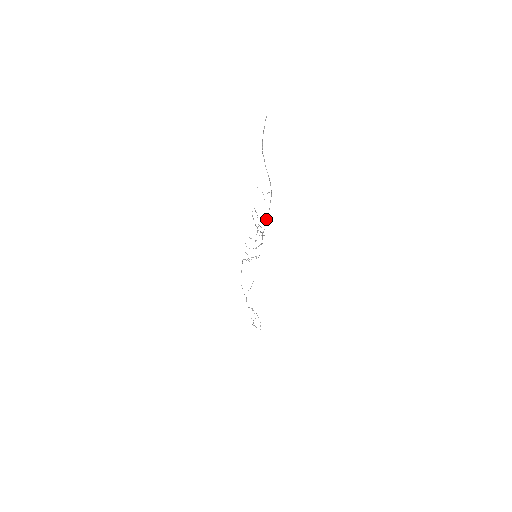
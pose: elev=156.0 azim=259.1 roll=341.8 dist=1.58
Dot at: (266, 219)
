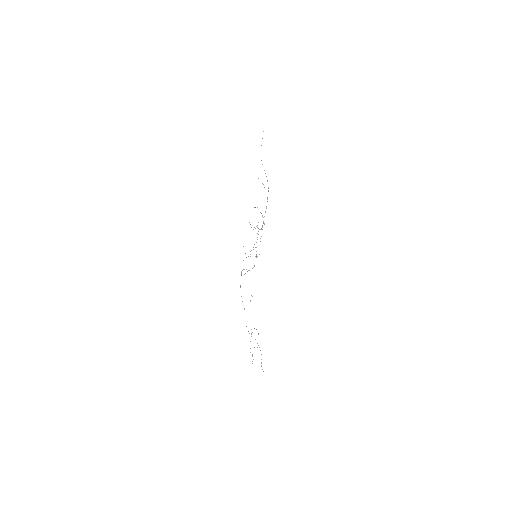
Dot at: occluded
